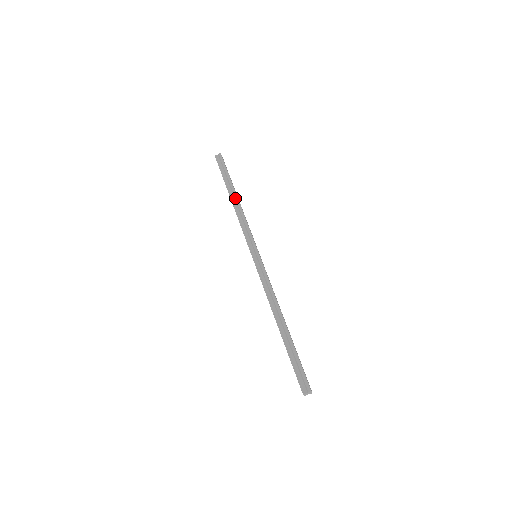
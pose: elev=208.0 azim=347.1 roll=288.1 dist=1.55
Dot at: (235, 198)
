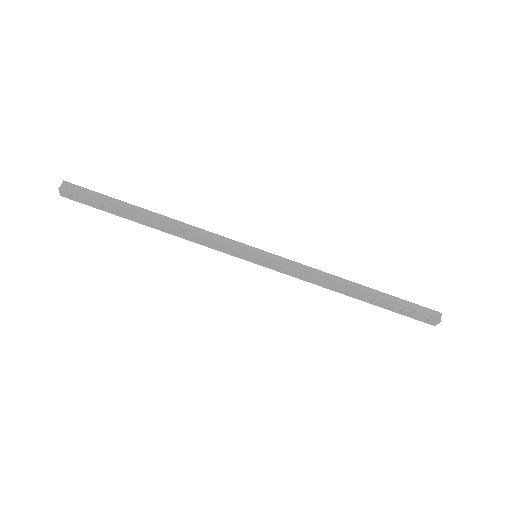
Dot at: (158, 216)
